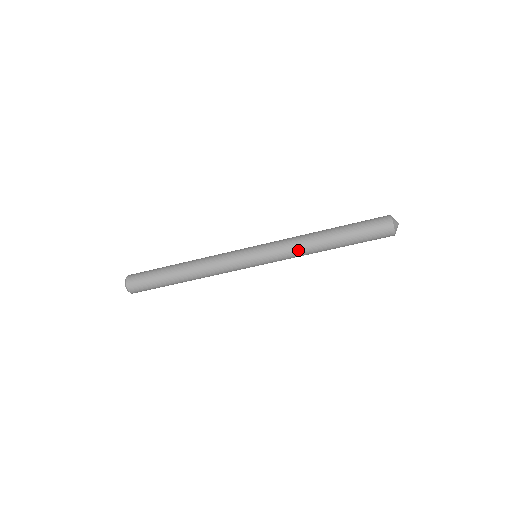
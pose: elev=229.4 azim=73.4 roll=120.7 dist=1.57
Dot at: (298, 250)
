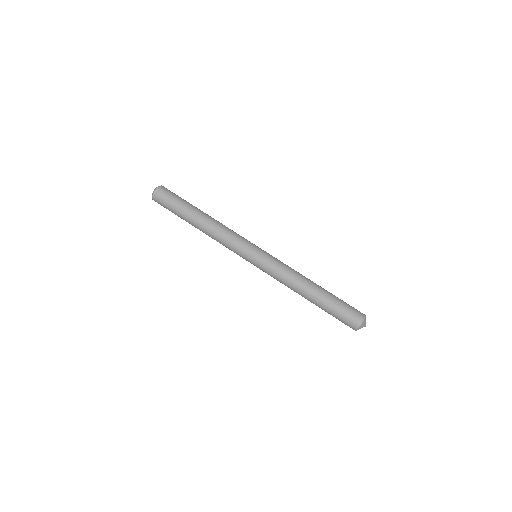
Dot at: (290, 273)
